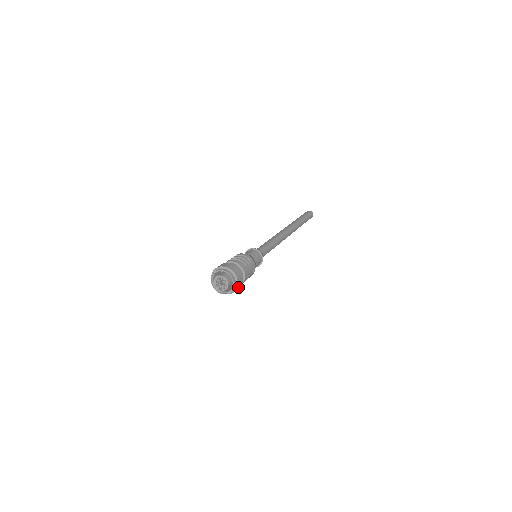
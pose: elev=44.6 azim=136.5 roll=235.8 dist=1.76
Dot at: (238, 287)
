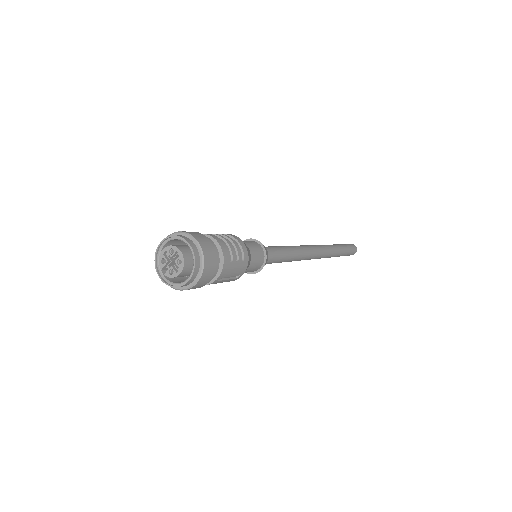
Dot at: (195, 286)
